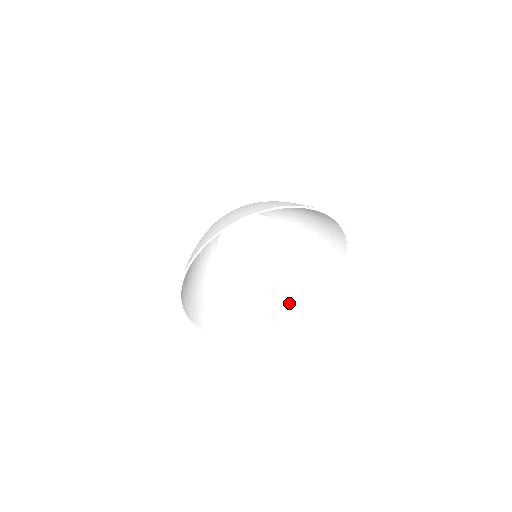
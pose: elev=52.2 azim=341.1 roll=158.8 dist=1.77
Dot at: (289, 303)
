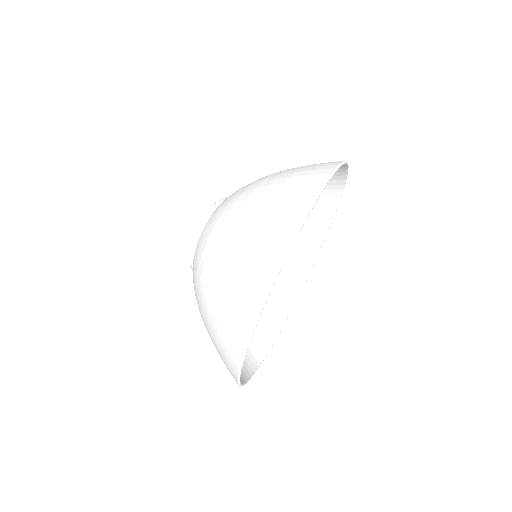
Dot at: (285, 281)
